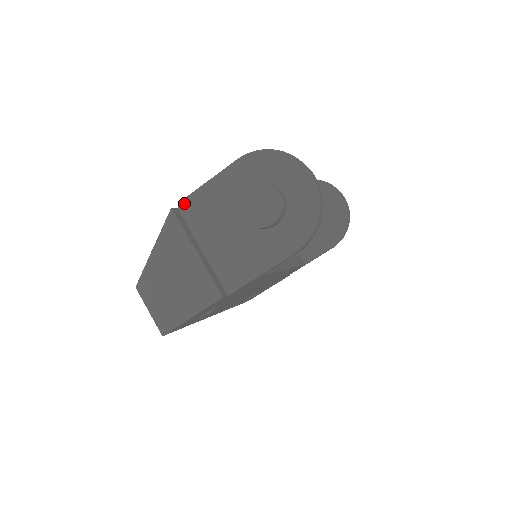
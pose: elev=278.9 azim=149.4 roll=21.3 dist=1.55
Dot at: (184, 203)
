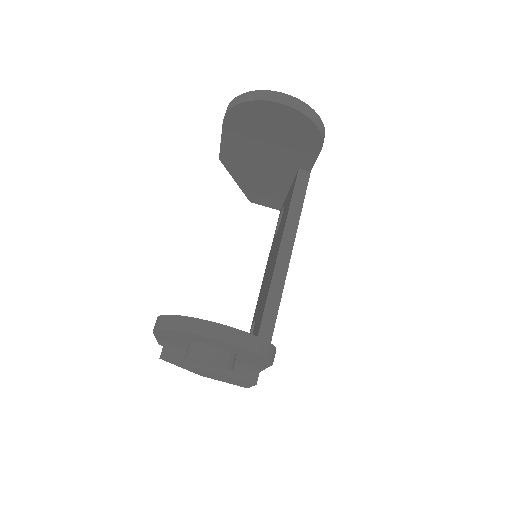
Dot at: (162, 345)
